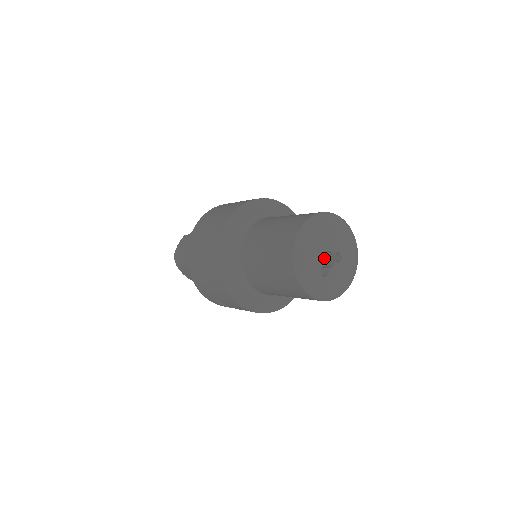
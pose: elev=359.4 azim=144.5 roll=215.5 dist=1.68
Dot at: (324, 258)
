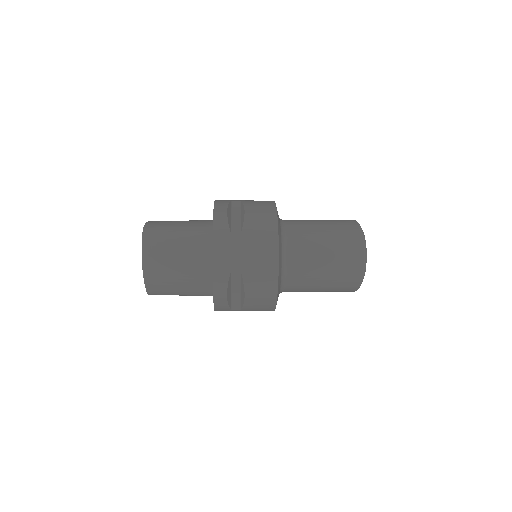
Dot at: occluded
